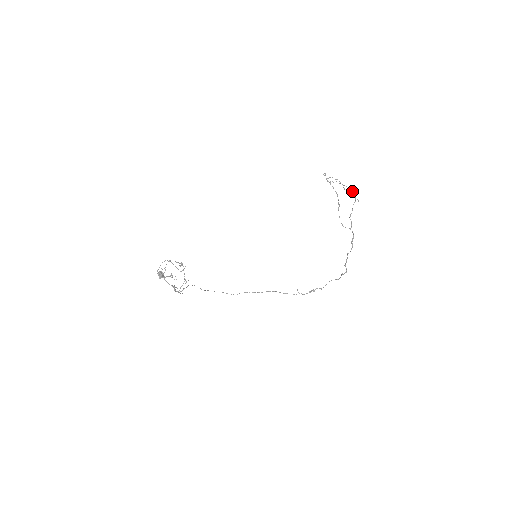
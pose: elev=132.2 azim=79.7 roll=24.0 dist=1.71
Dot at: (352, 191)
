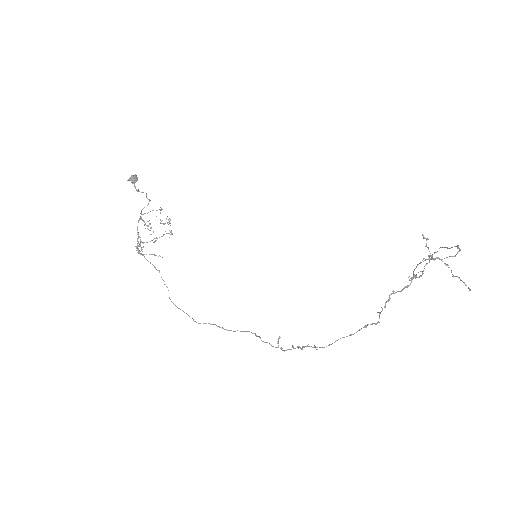
Dot at: (456, 246)
